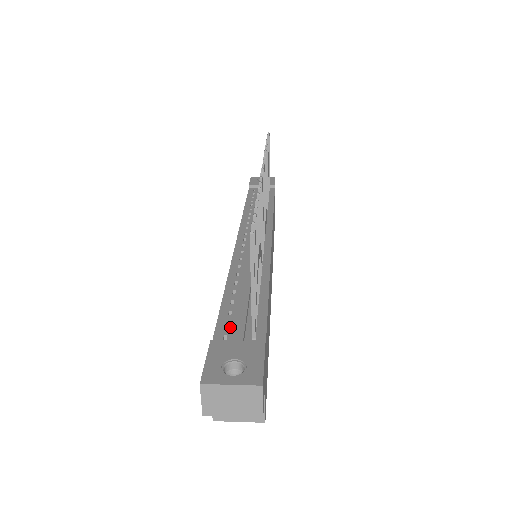
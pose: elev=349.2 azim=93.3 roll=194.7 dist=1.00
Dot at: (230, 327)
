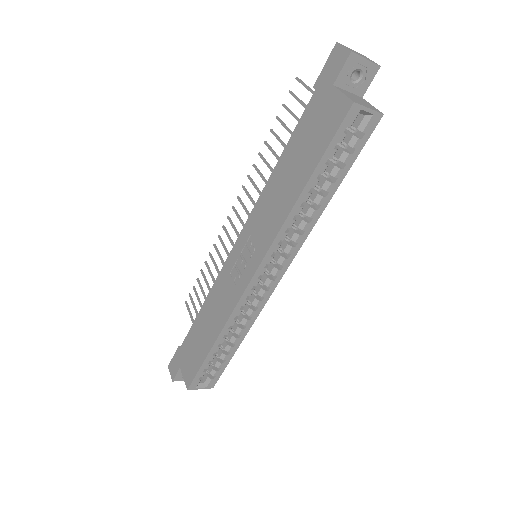
Dot at: occluded
